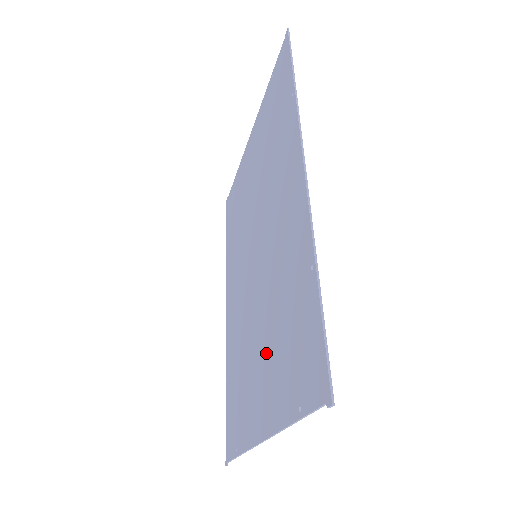
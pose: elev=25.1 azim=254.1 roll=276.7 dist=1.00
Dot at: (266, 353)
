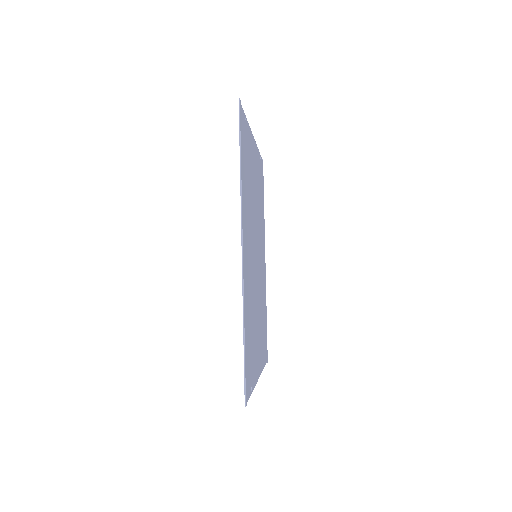
Dot at: occluded
